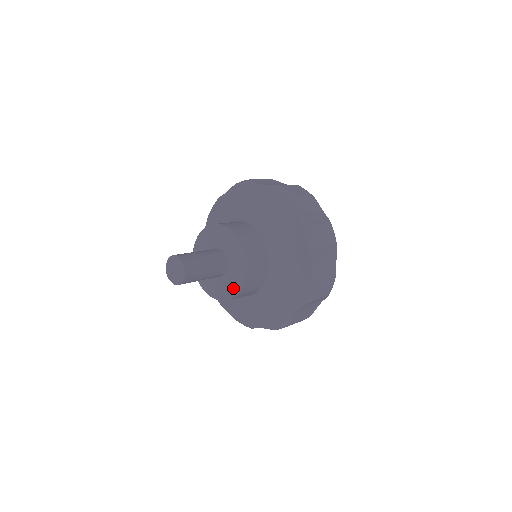
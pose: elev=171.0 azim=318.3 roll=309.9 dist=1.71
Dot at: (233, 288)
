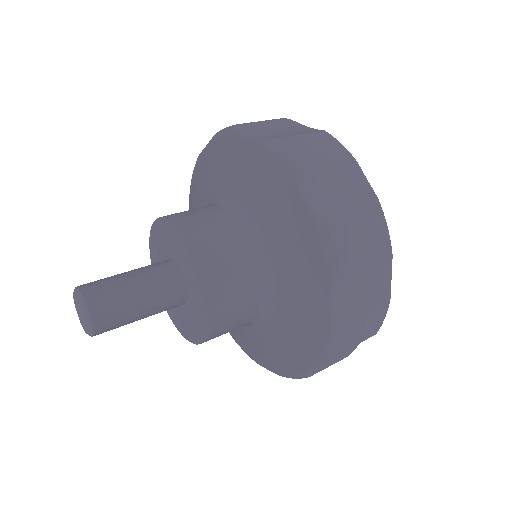
Dot at: (184, 328)
